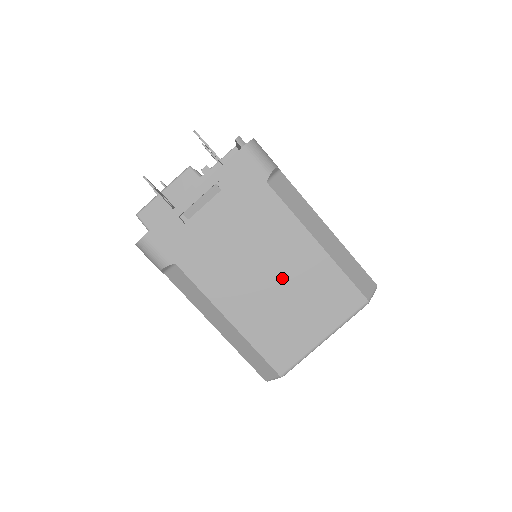
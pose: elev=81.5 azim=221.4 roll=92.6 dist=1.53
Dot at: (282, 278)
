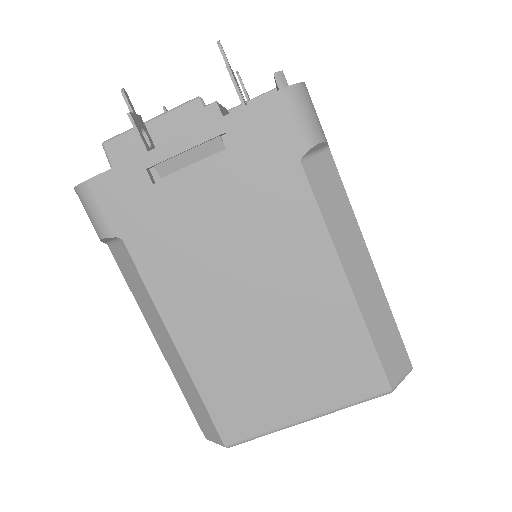
Dot at: (274, 313)
